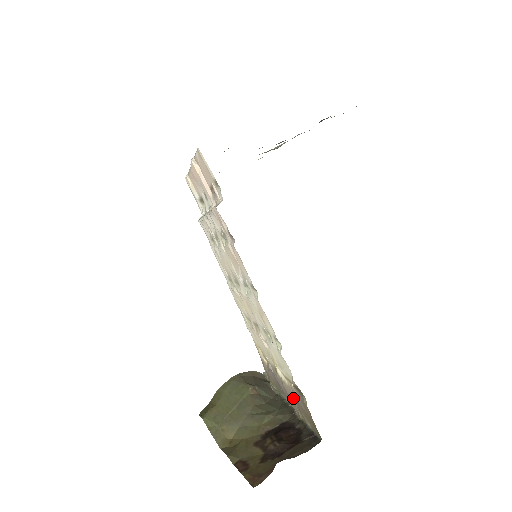
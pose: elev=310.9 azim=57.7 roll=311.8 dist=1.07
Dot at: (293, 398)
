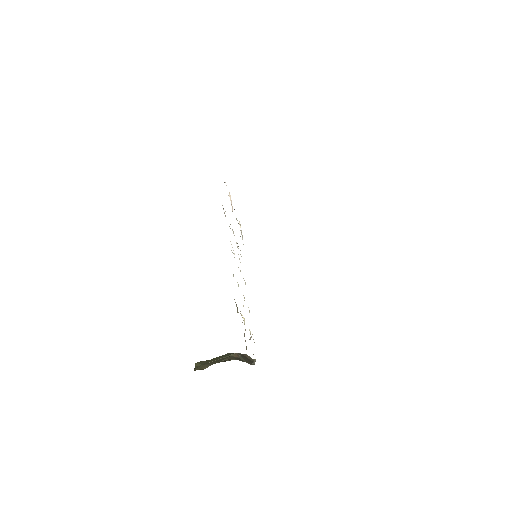
Dot at: (244, 334)
